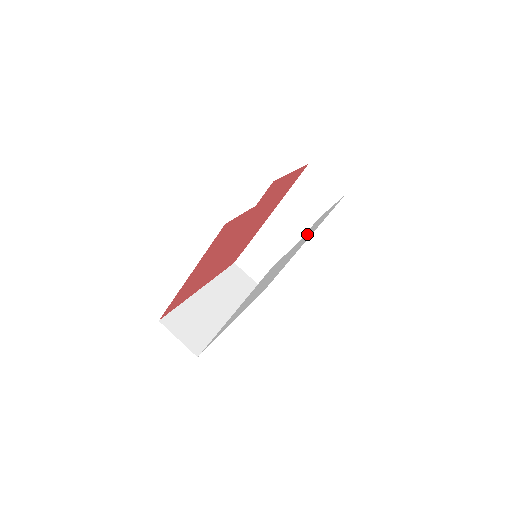
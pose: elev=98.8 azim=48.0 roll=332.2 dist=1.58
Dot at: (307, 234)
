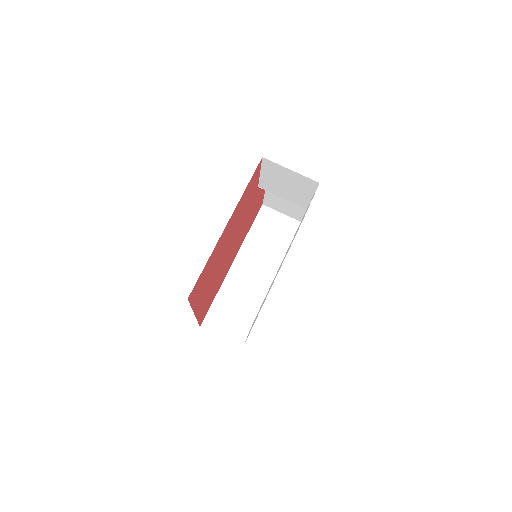
Dot at: occluded
